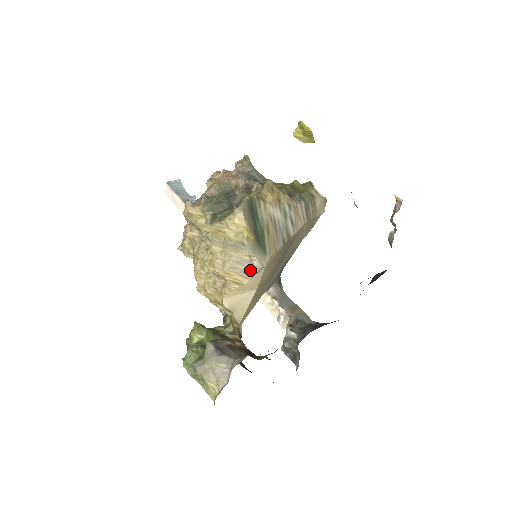
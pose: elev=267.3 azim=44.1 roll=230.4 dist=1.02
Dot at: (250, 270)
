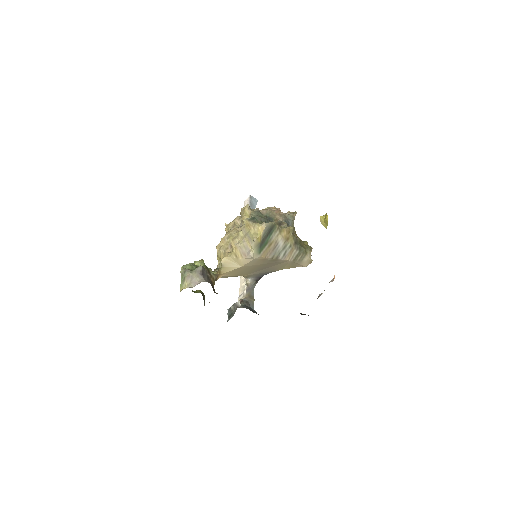
Dot at: (247, 254)
